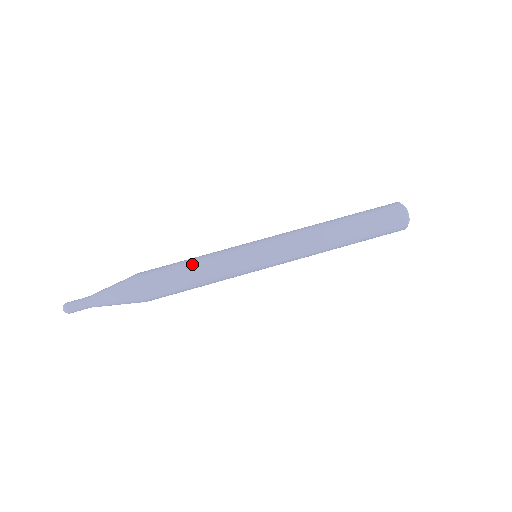
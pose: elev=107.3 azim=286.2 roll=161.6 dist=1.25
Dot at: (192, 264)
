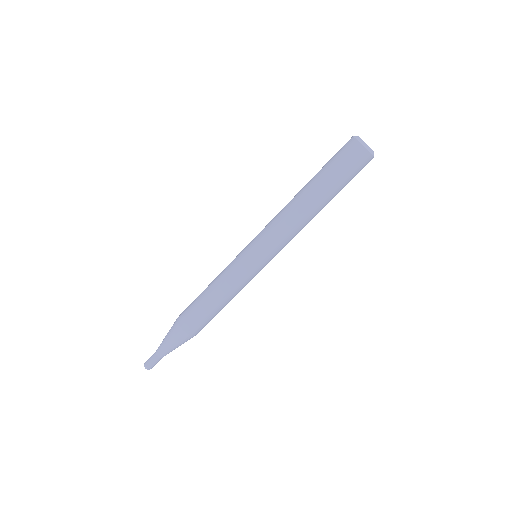
Dot at: (208, 290)
